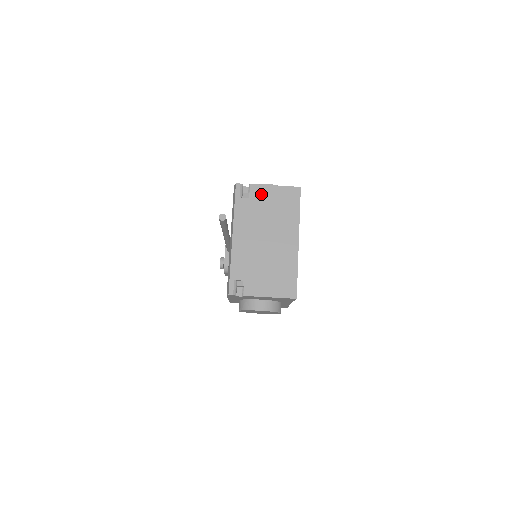
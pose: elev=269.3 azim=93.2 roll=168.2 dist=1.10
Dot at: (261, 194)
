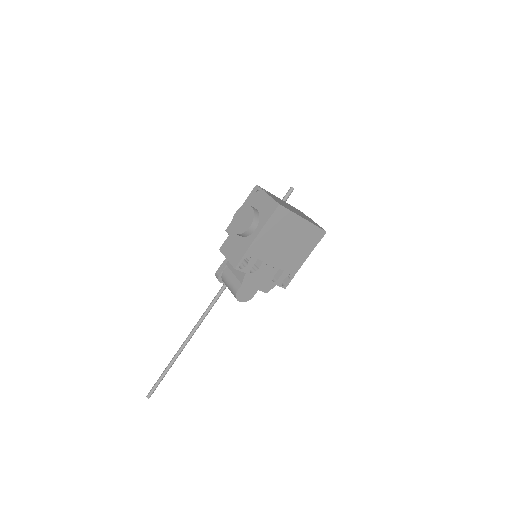
Dot at: (309, 218)
